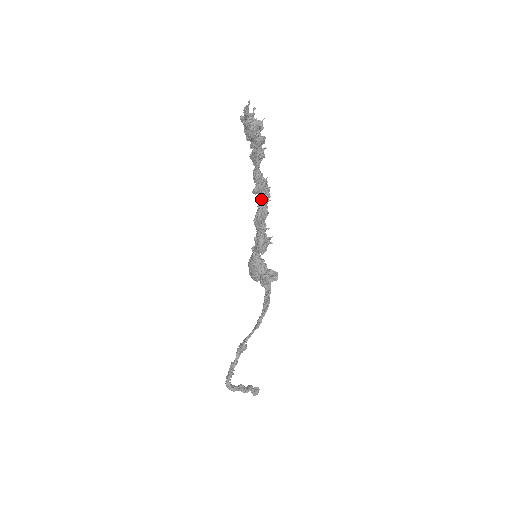
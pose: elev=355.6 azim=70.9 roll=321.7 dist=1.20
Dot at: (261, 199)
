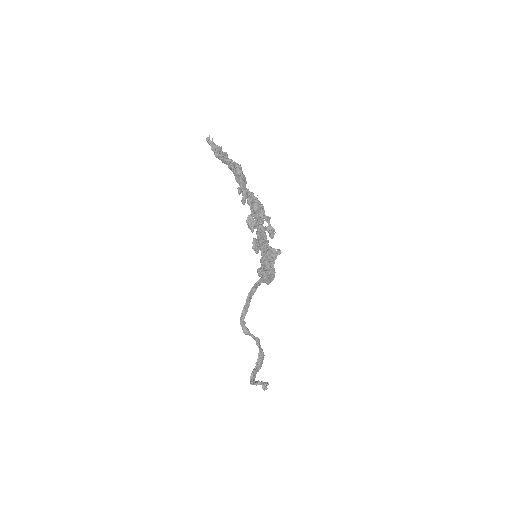
Dot at: (250, 209)
